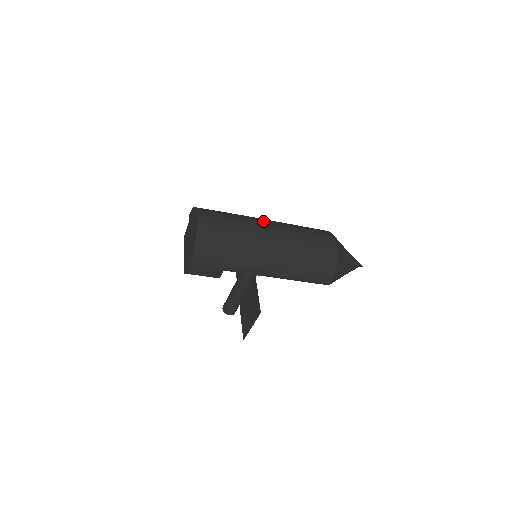
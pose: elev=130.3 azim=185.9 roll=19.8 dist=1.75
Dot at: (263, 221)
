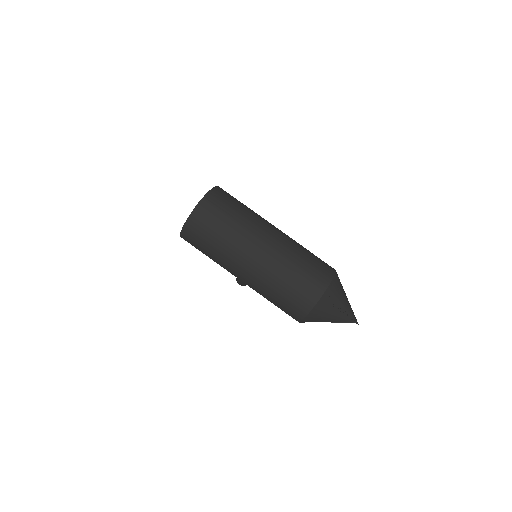
Dot at: (265, 232)
